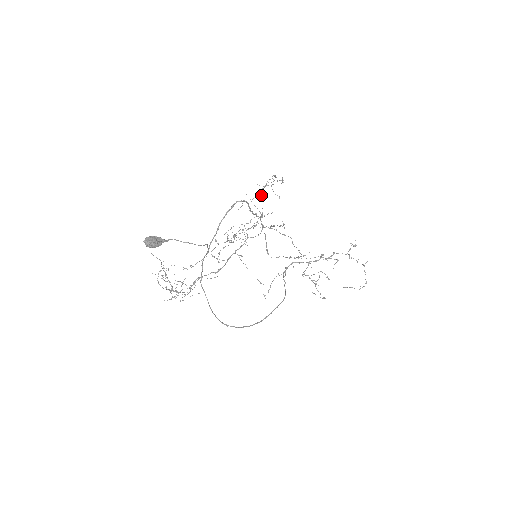
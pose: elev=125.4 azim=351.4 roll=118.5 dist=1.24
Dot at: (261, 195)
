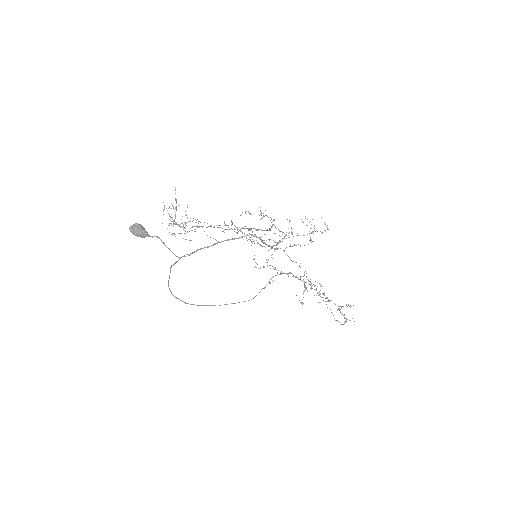
Dot at: (280, 242)
